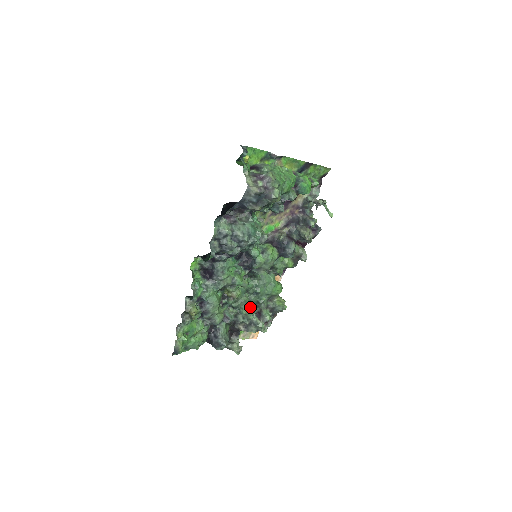
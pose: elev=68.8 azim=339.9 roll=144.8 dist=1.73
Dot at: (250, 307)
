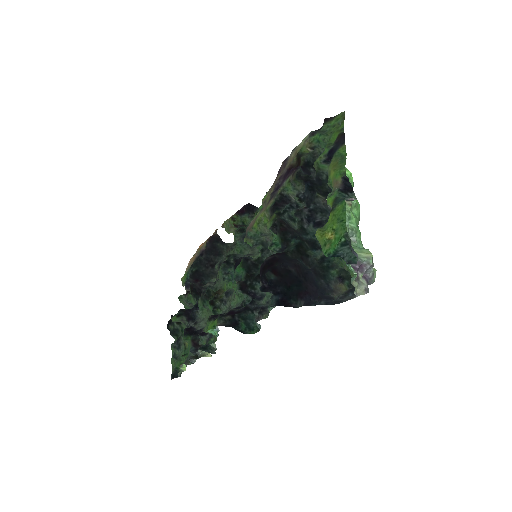
Dot at: occluded
